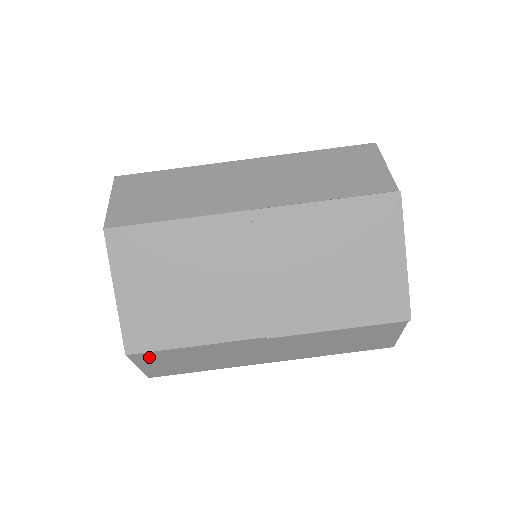
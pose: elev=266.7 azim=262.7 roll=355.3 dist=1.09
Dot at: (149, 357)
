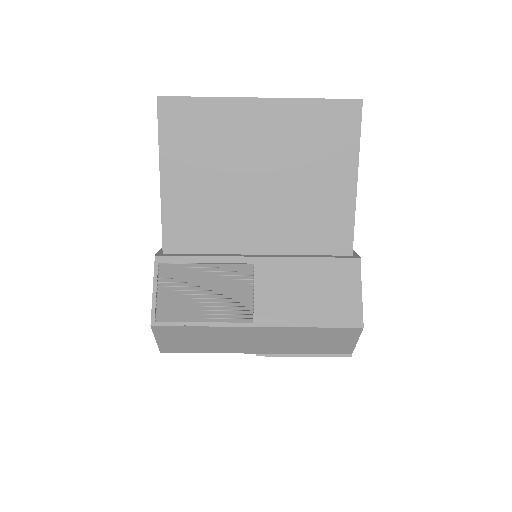
Dot at: occluded
